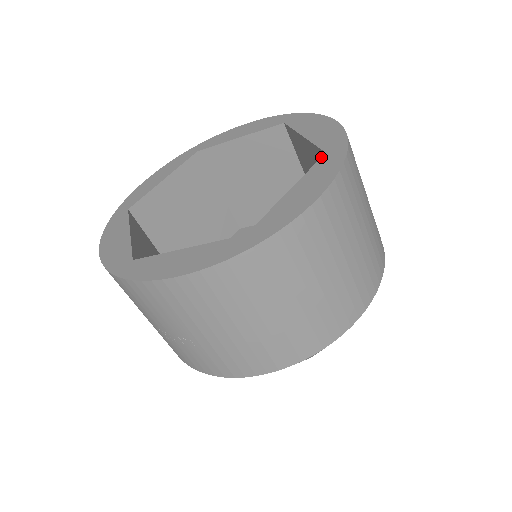
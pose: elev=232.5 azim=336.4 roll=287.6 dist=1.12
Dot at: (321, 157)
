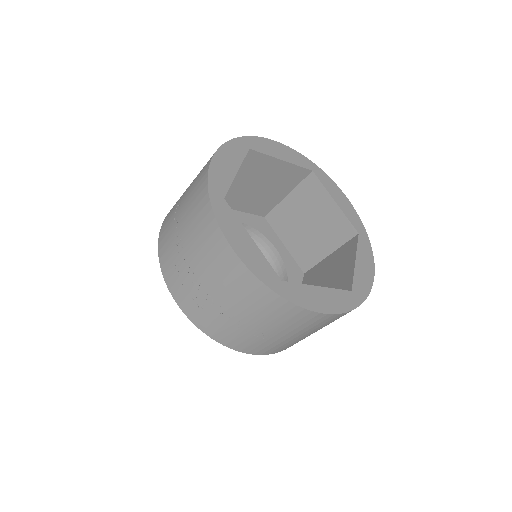
Dot at: (359, 237)
